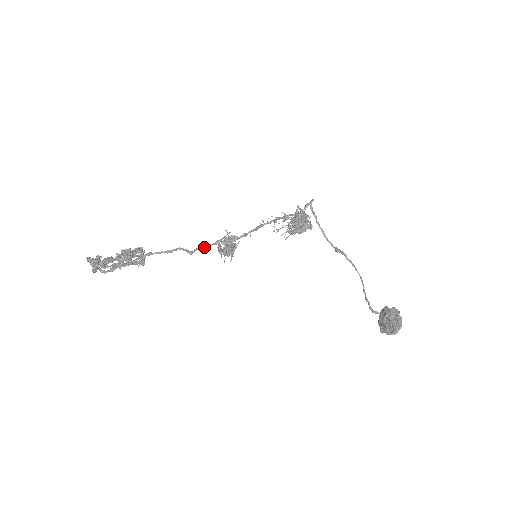
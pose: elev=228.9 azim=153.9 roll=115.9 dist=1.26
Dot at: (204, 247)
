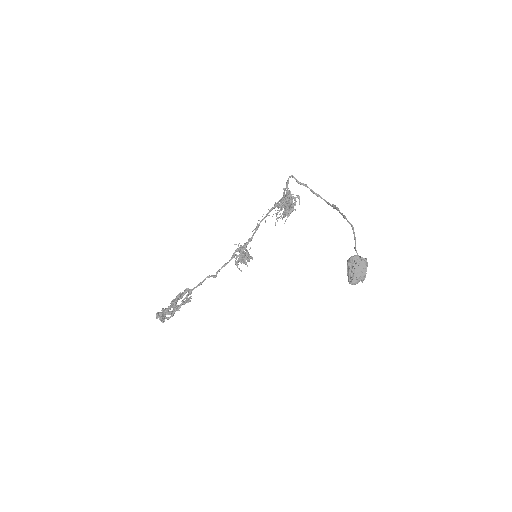
Dot at: occluded
